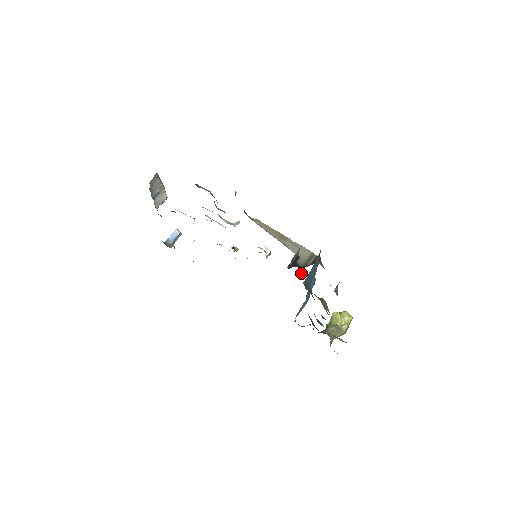
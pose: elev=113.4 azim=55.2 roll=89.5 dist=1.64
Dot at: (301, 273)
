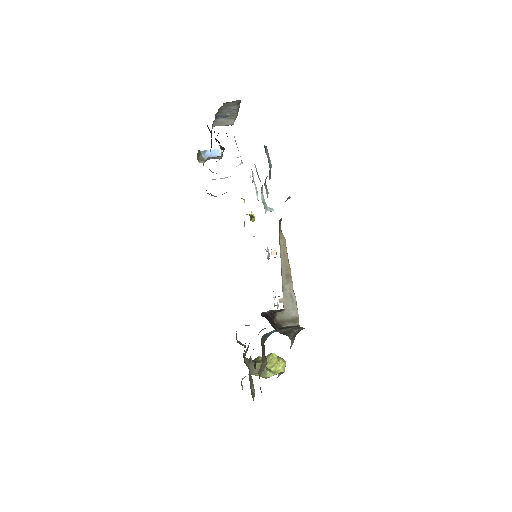
Dot at: (280, 302)
